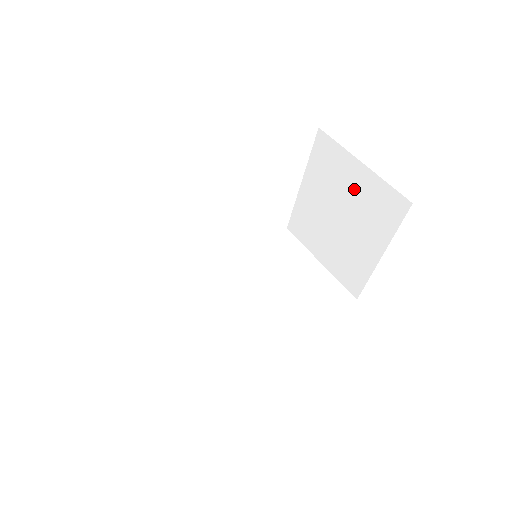
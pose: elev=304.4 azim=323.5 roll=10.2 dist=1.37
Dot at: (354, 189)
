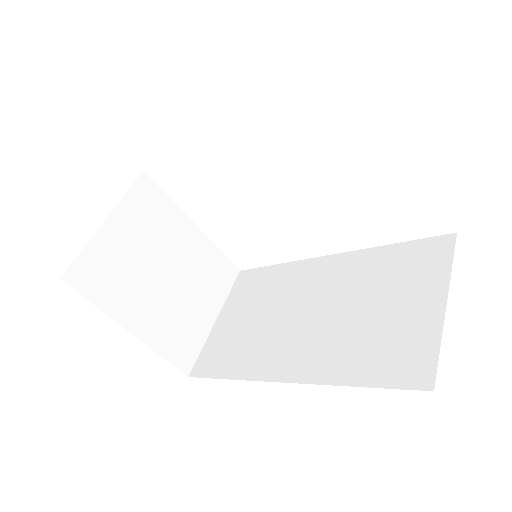
Dot at: occluded
